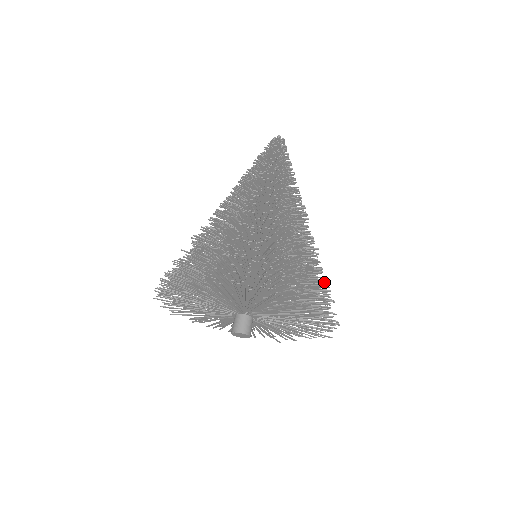
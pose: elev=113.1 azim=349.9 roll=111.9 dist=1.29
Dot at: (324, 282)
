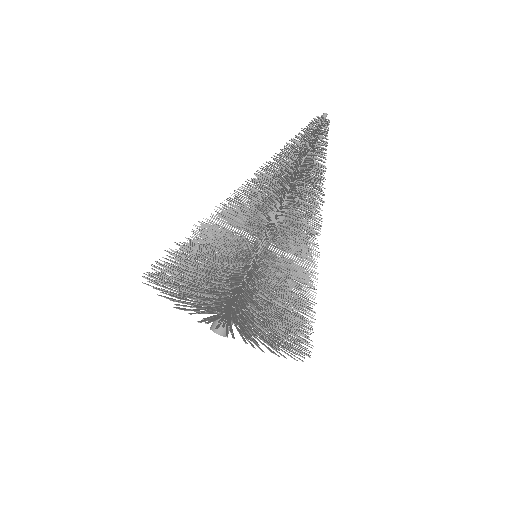
Dot at: (302, 316)
